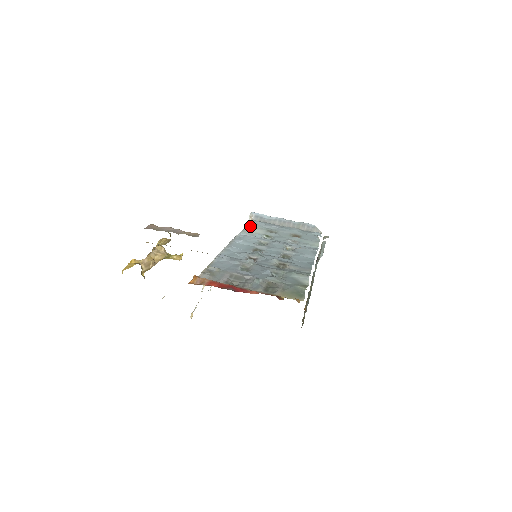
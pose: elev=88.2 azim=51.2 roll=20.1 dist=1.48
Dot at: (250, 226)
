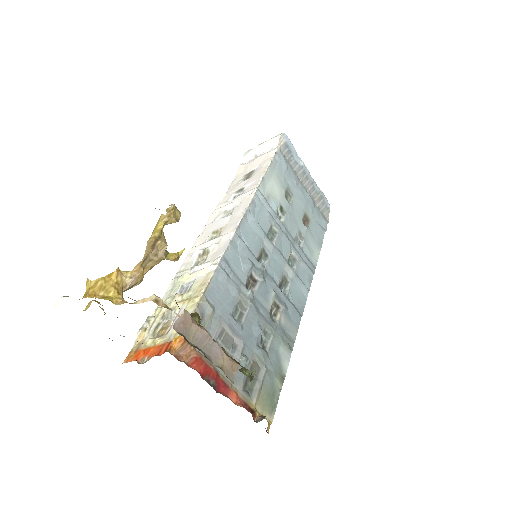
Dot at: (273, 169)
